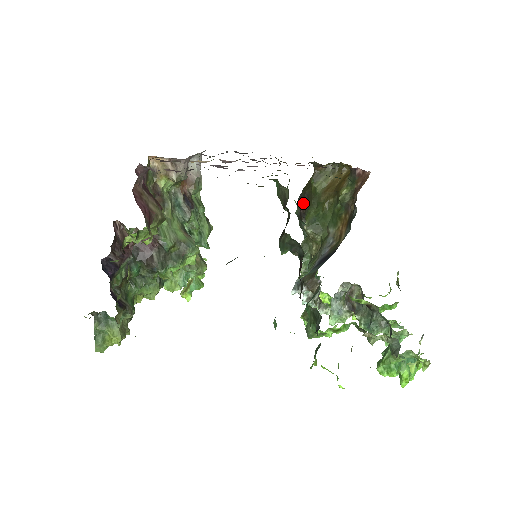
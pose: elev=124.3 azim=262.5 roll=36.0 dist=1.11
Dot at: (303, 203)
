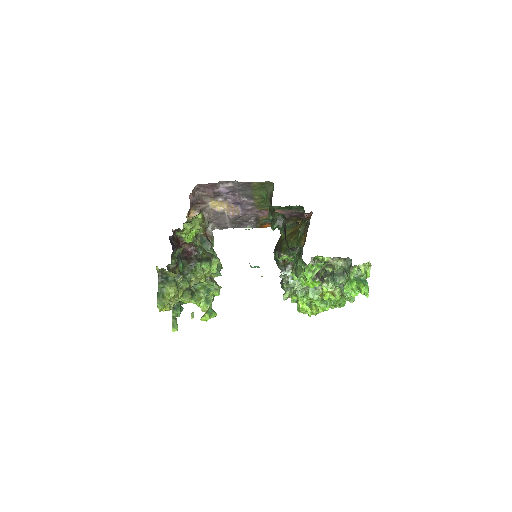
Dot at: (278, 248)
